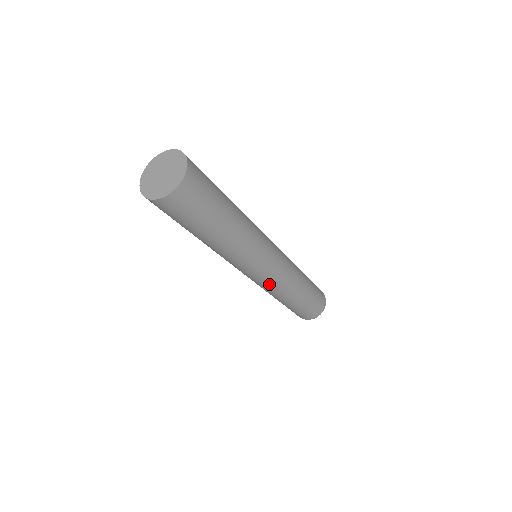
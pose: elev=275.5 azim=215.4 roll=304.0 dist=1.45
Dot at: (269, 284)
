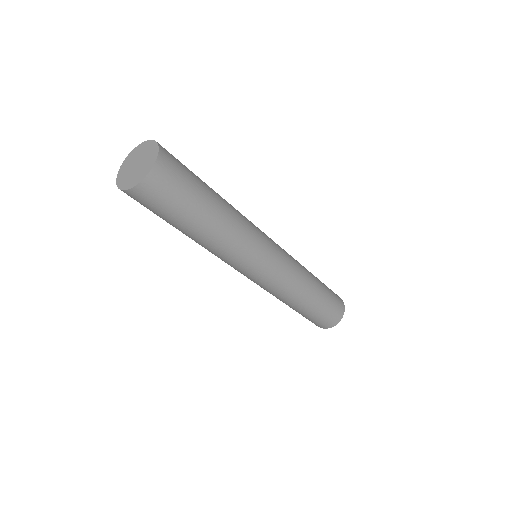
Dot at: (281, 280)
